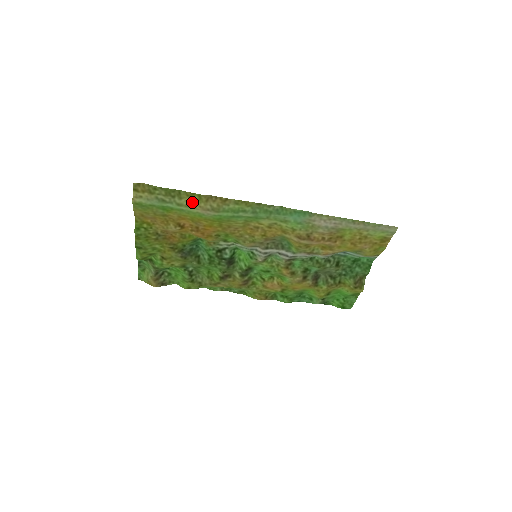
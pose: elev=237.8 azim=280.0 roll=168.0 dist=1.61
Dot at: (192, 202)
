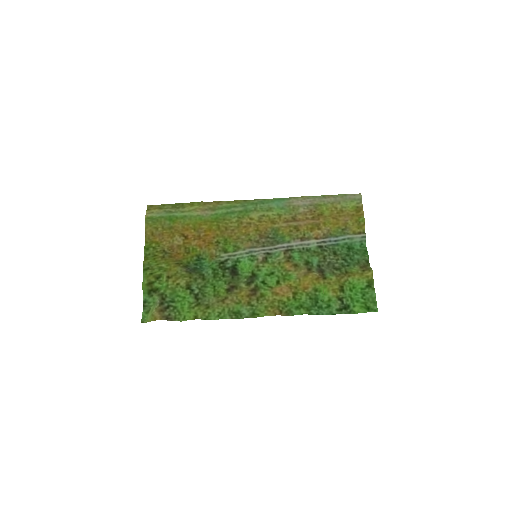
Dot at: (193, 208)
